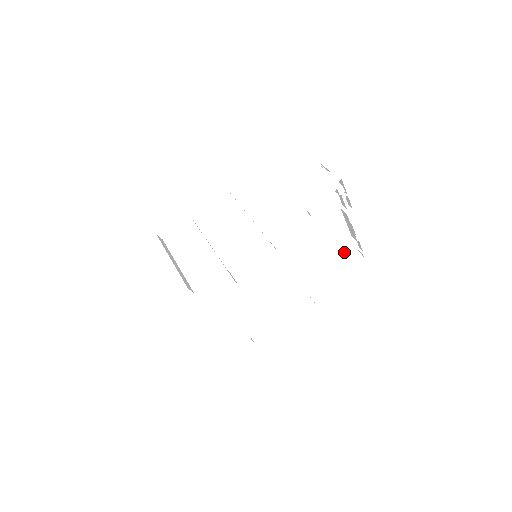
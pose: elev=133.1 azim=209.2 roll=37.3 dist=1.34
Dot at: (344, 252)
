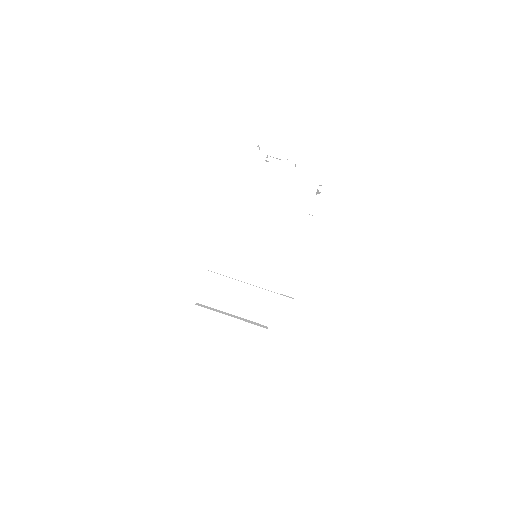
Dot at: occluded
